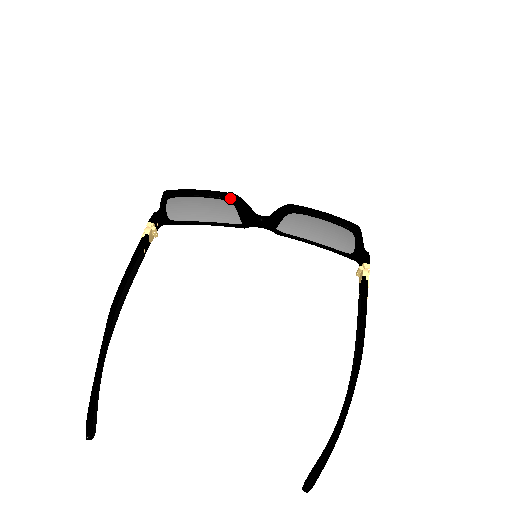
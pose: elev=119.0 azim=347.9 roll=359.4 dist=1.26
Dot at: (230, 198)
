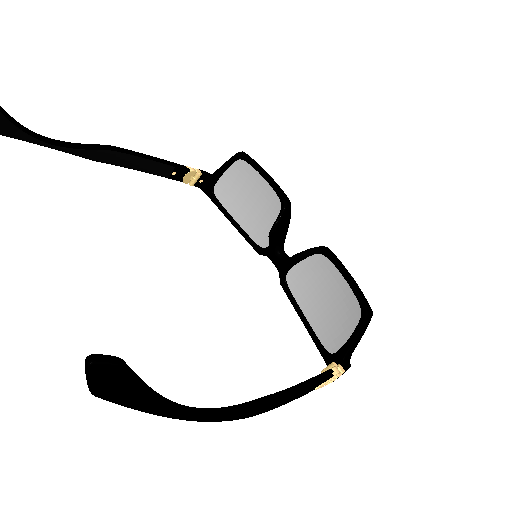
Dot at: (285, 199)
